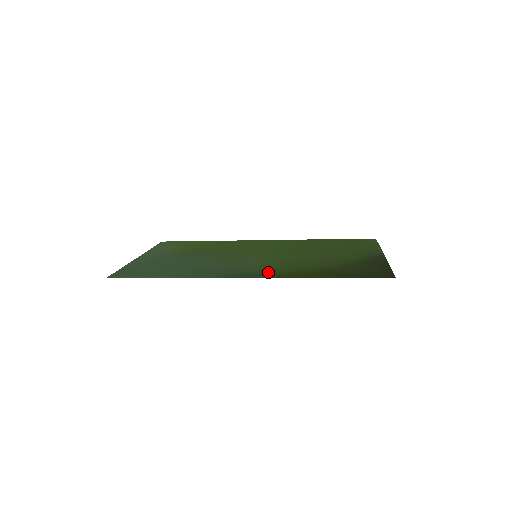
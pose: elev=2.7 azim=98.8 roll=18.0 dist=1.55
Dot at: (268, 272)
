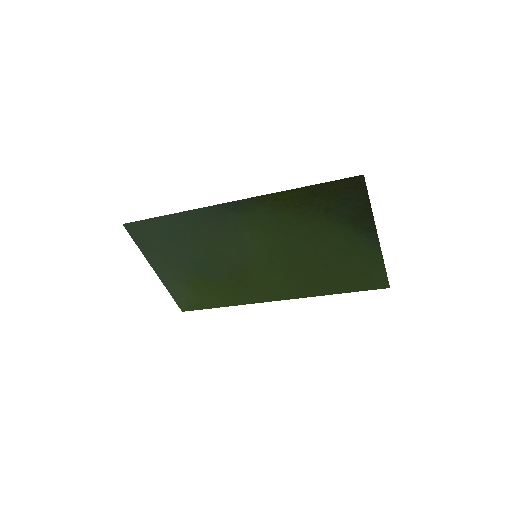
Dot at: (254, 210)
